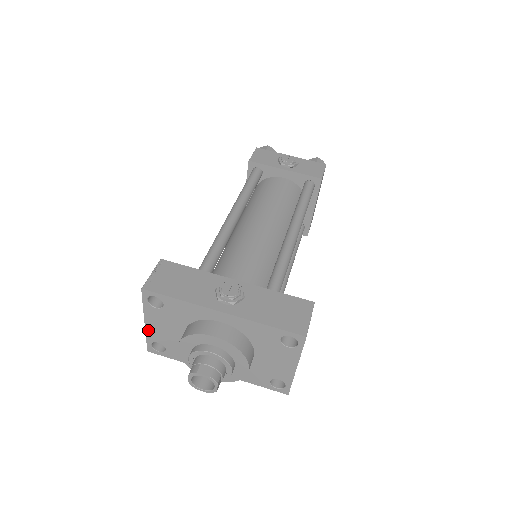
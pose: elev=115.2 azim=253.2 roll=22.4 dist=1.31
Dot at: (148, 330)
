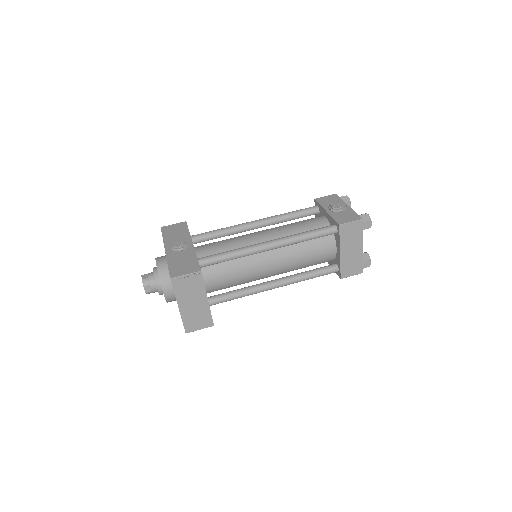
Dot at: occluded
